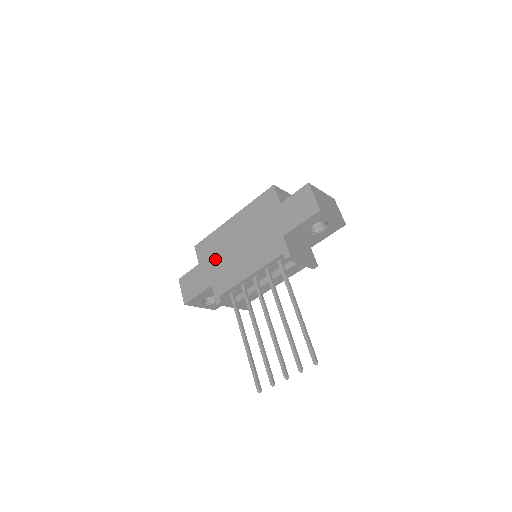
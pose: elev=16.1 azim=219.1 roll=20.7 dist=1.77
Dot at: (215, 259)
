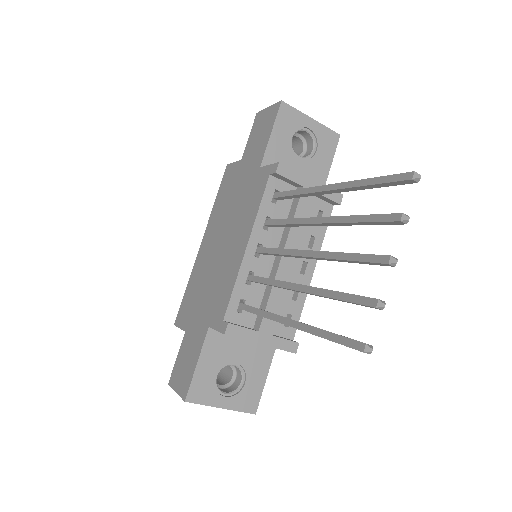
Dot at: (200, 297)
